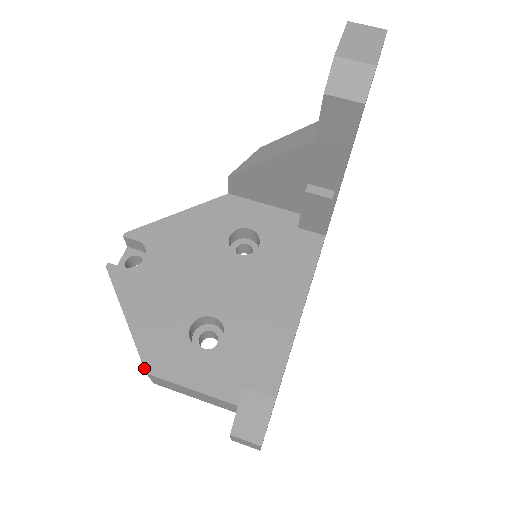
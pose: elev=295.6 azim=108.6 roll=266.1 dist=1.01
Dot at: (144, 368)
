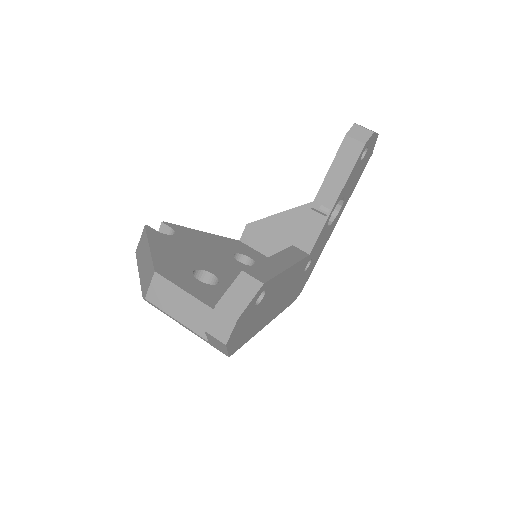
Dot at: (154, 269)
